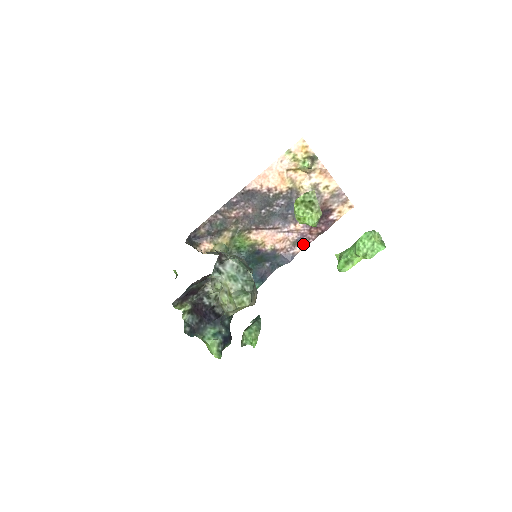
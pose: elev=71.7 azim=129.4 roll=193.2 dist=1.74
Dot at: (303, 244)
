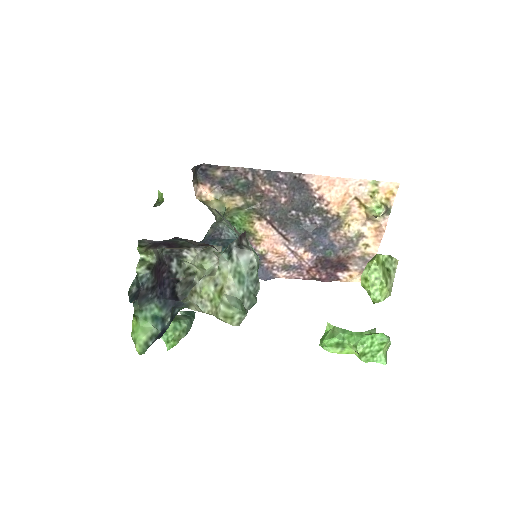
Dot at: (291, 274)
